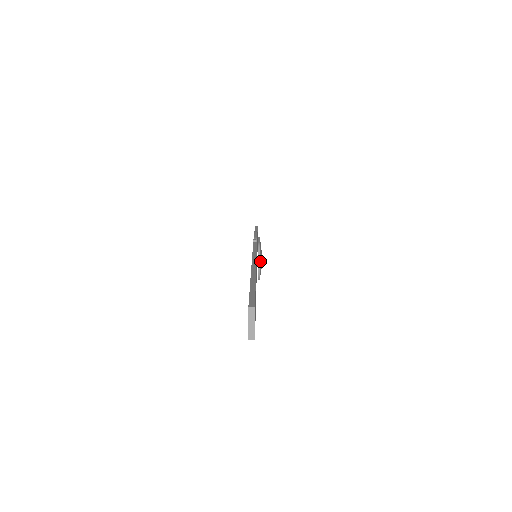
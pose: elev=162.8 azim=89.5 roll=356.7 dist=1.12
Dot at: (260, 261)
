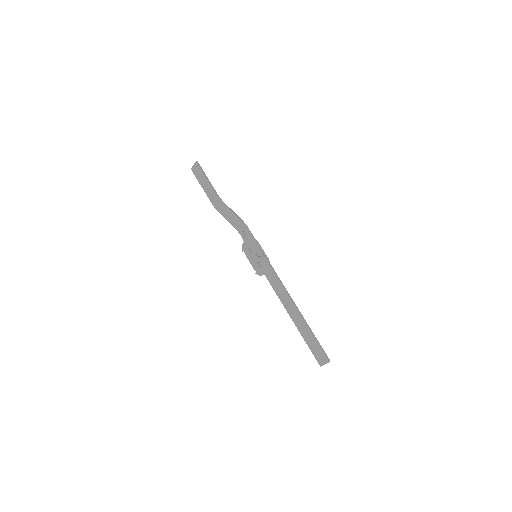
Dot at: occluded
